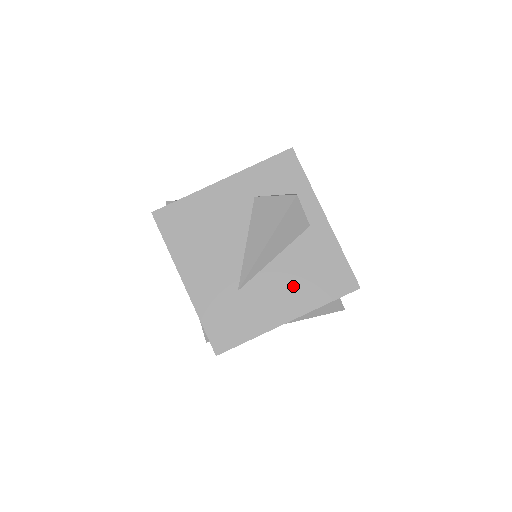
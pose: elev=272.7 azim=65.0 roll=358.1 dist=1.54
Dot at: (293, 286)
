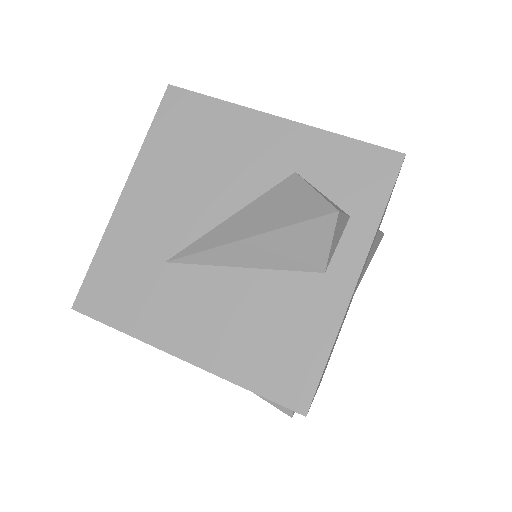
Dot at: (229, 323)
